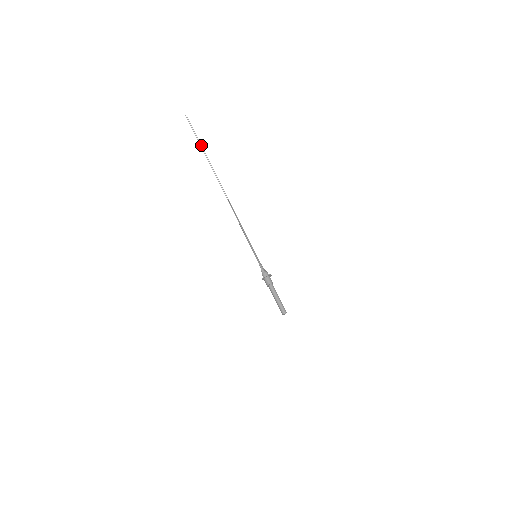
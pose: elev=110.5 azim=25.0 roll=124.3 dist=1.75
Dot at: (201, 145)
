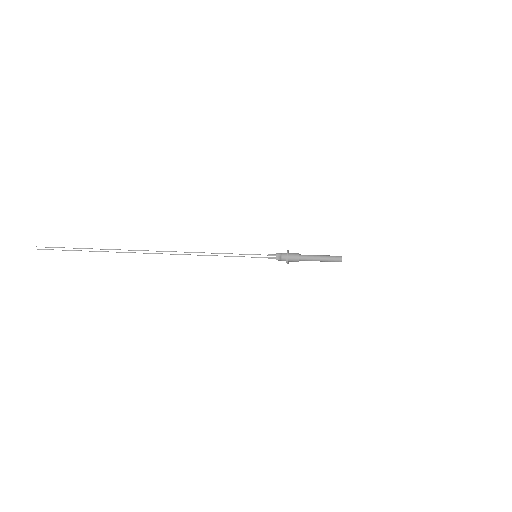
Dot at: occluded
